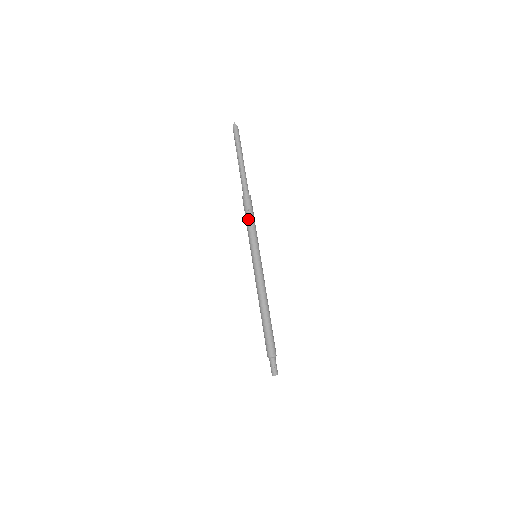
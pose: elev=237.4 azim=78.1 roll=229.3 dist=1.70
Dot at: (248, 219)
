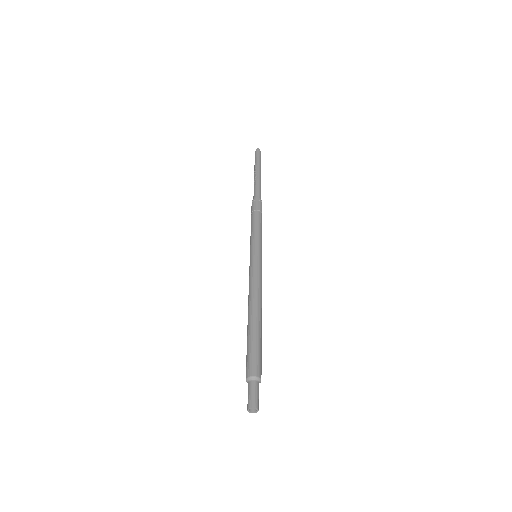
Dot at: (255, 218)
